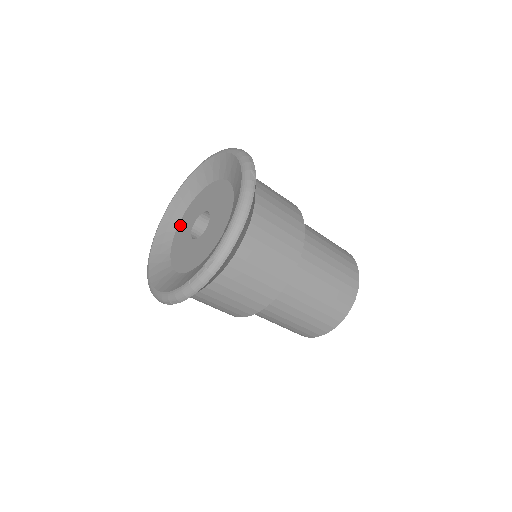
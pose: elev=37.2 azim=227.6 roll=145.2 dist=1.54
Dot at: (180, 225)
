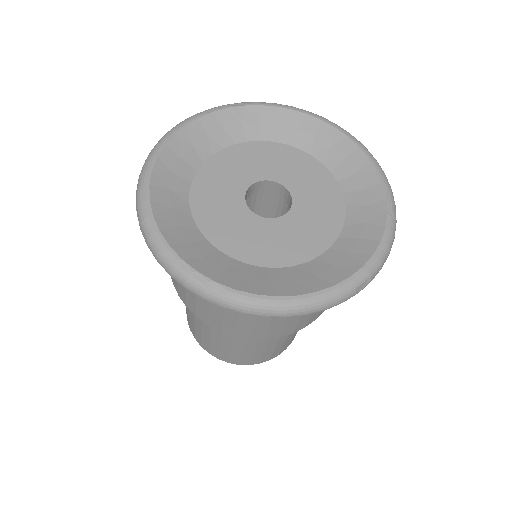
Dot at: (260, 146)
